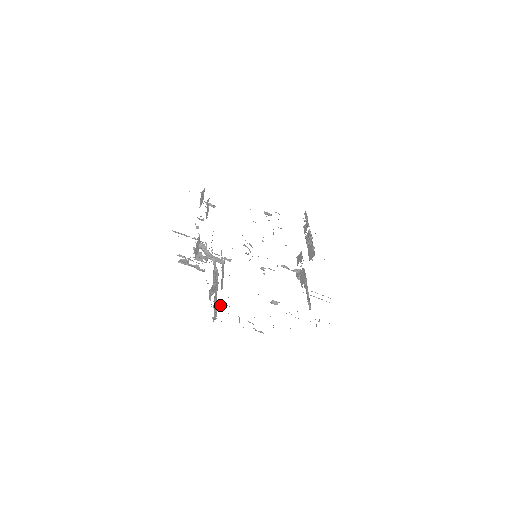
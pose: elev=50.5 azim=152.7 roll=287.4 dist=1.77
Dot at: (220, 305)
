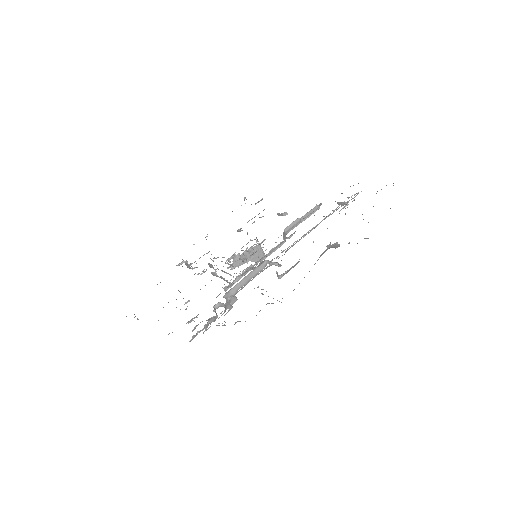
Dot at: occluded
